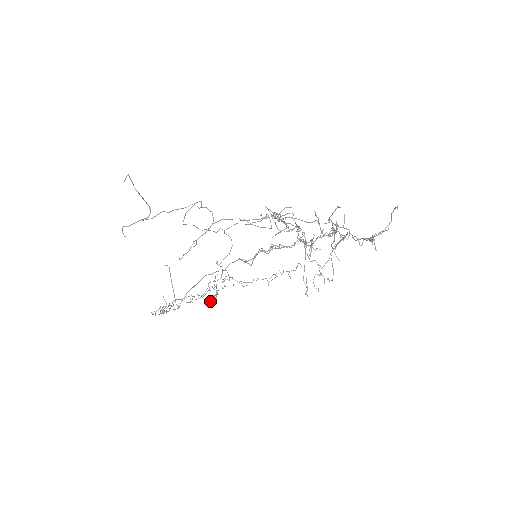
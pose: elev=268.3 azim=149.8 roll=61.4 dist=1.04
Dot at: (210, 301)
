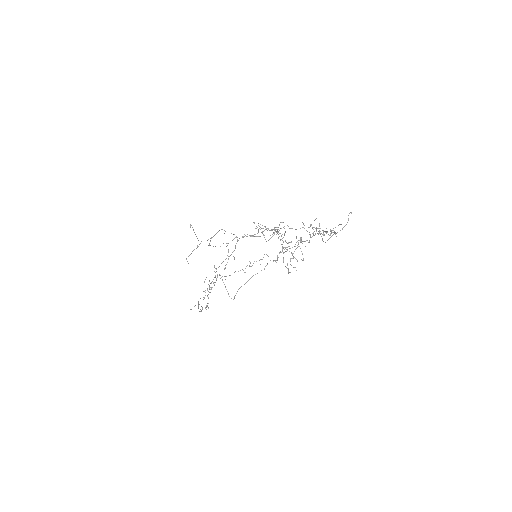
Dot at: occluded
